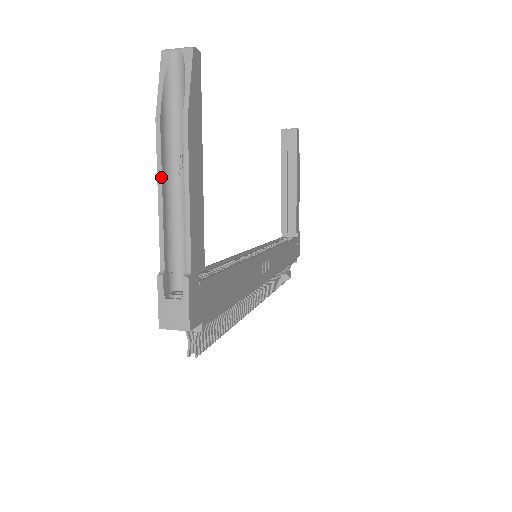
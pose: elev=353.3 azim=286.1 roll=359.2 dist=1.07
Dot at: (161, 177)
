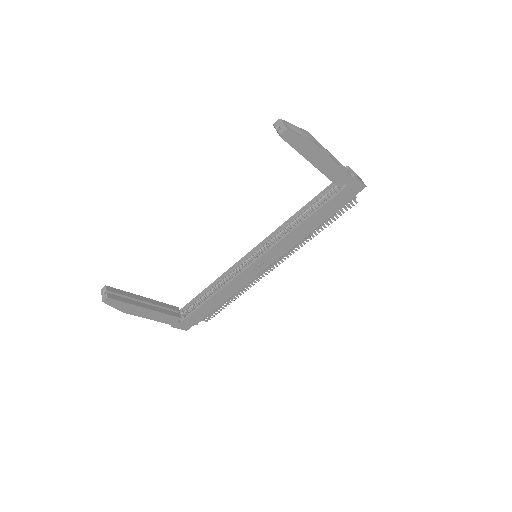
Dot at: occluded
